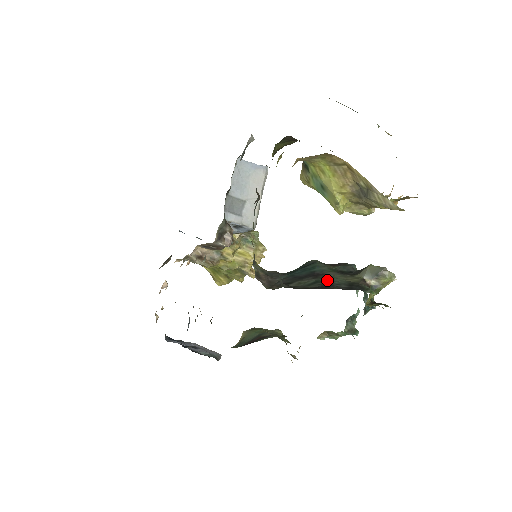
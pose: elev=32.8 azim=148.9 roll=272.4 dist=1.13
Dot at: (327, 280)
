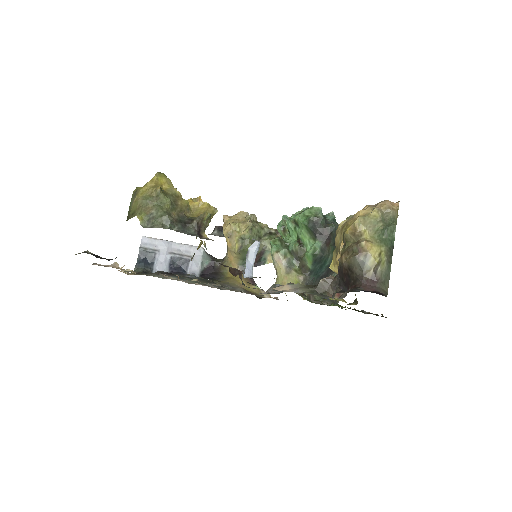
Dot at: occluded
